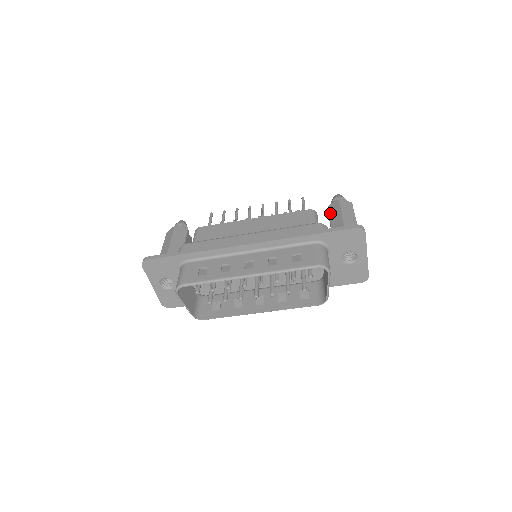
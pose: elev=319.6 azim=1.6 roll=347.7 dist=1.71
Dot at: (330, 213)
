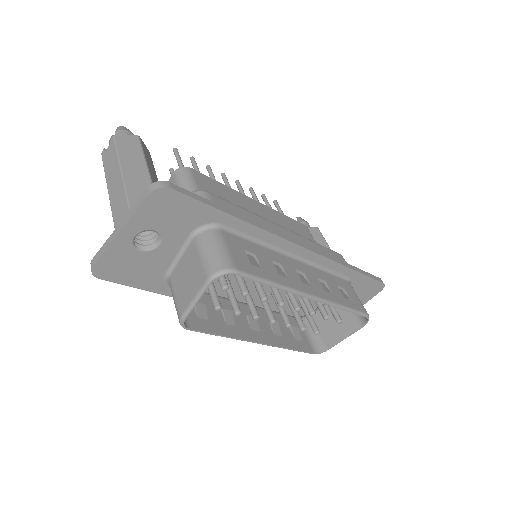
Dot at: occluded
